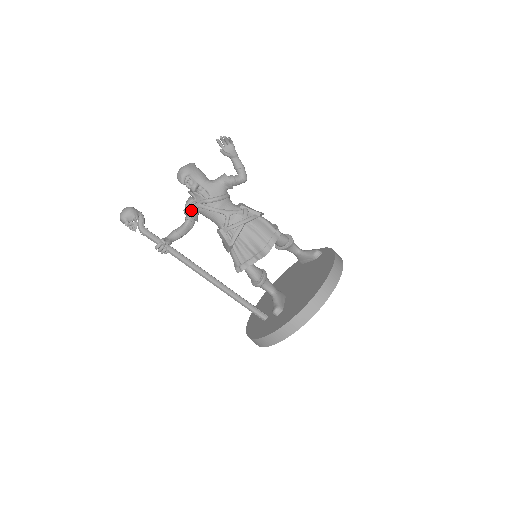
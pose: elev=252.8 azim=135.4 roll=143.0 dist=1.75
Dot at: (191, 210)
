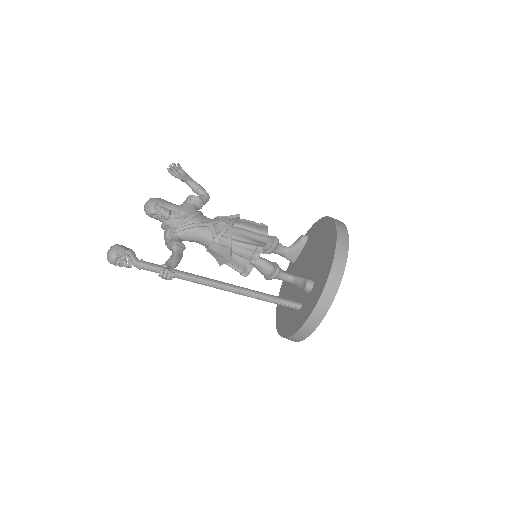
Dot at: (174, 238)
